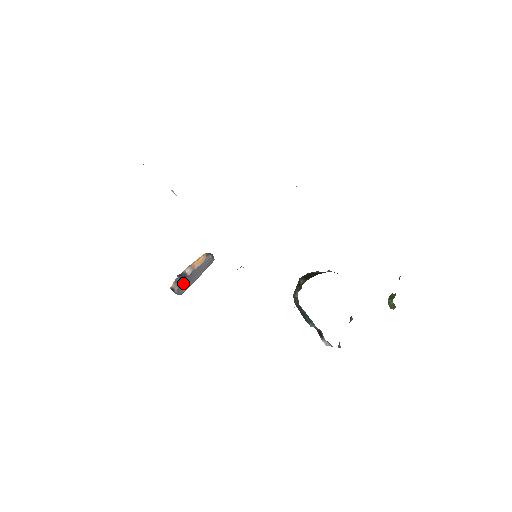
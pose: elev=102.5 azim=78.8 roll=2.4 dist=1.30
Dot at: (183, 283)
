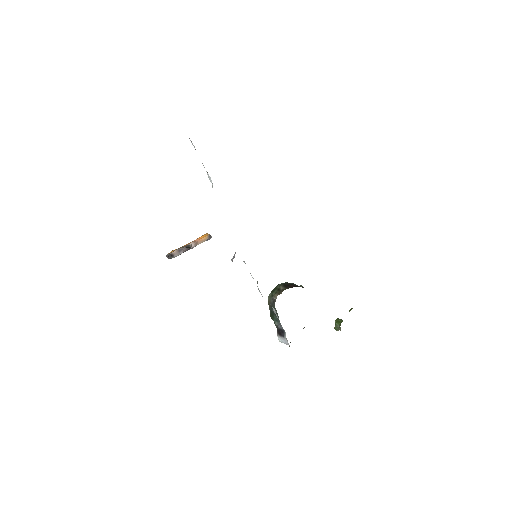
Dot at: occluded
